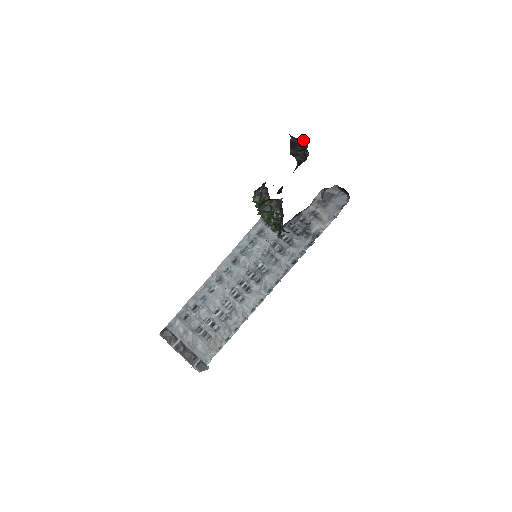
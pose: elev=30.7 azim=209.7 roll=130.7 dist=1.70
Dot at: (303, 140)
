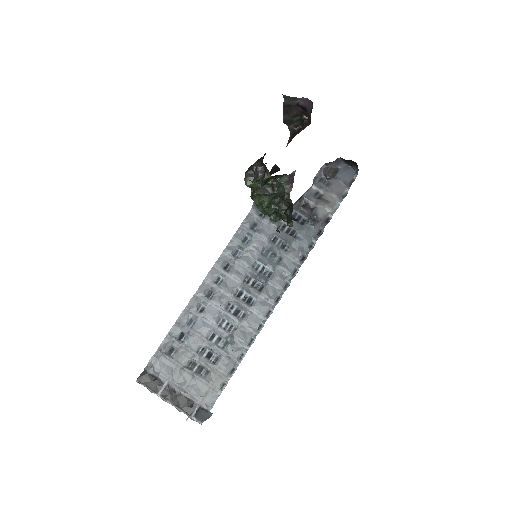
Dot at: (304, 98)
